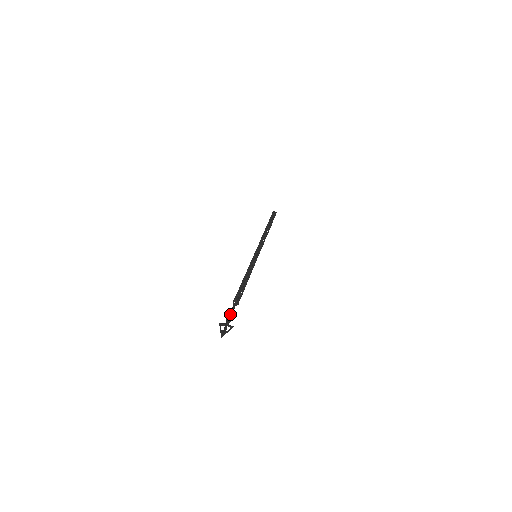
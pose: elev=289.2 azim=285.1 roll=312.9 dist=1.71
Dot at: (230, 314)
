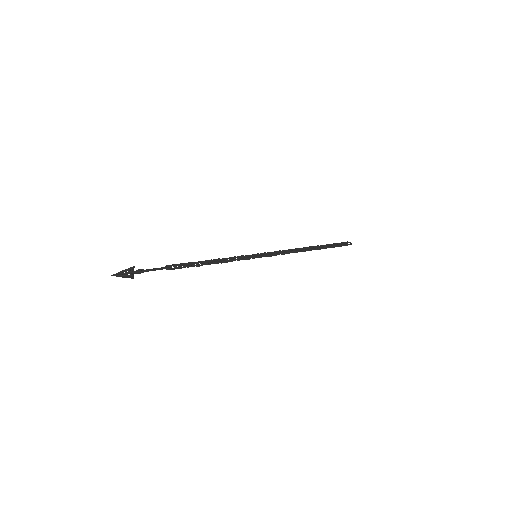
Dot at: (147, 269)
